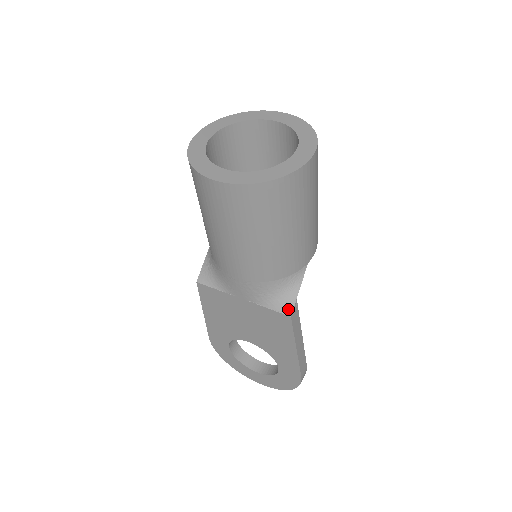
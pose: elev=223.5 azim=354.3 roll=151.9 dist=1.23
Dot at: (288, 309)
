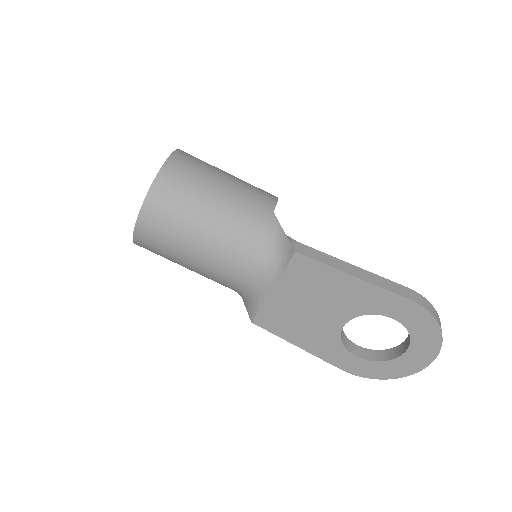
Dot at: (290, 251)
